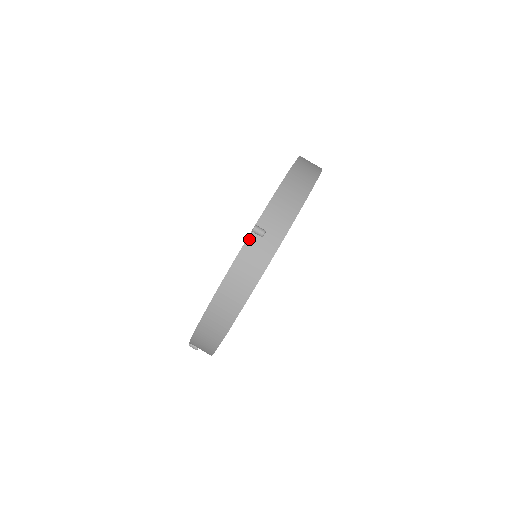
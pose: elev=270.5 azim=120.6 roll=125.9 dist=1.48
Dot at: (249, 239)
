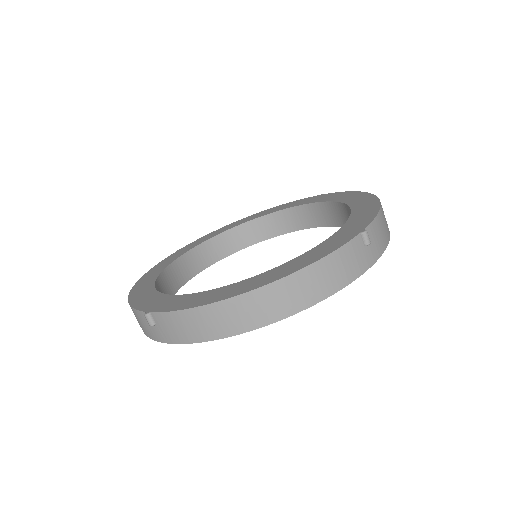
Dot at: (142, 313)
